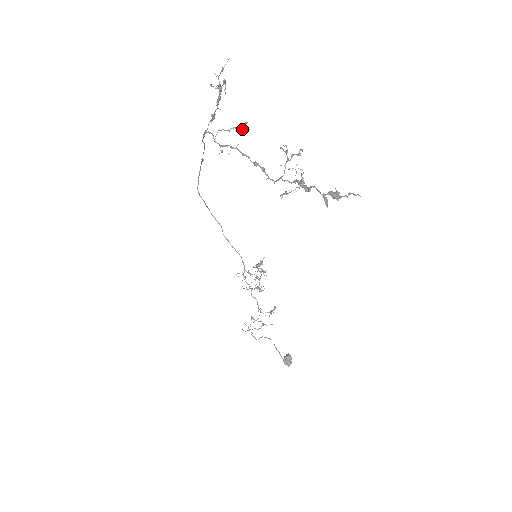
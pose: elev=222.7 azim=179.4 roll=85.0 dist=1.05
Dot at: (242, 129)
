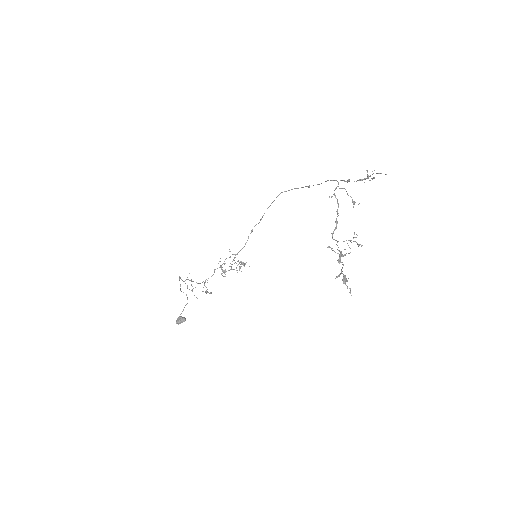
Dot at: (353, 203)
